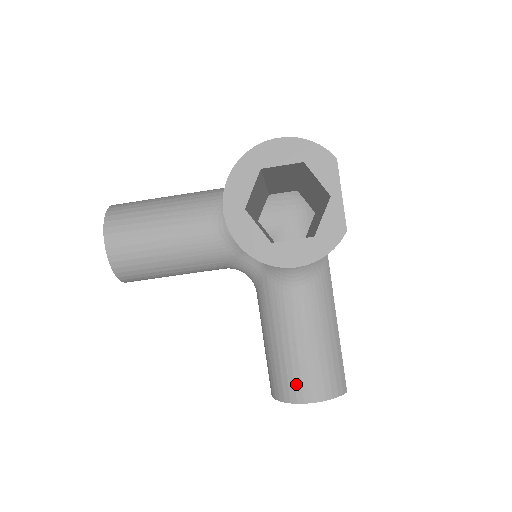
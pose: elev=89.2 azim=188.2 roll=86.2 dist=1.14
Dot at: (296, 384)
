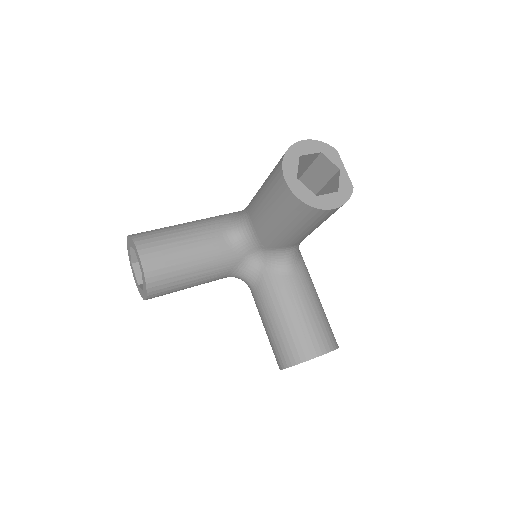
Dot at: (308, 344)
